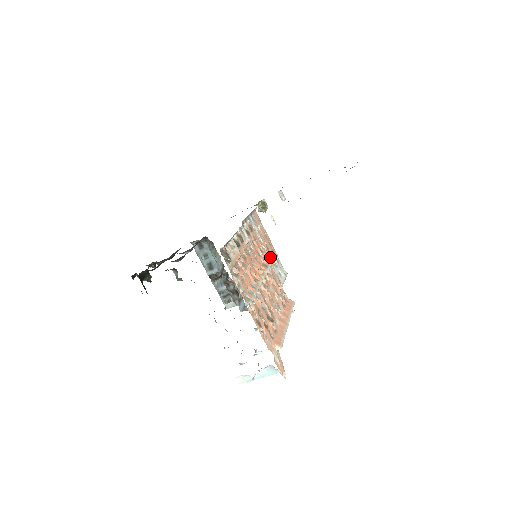
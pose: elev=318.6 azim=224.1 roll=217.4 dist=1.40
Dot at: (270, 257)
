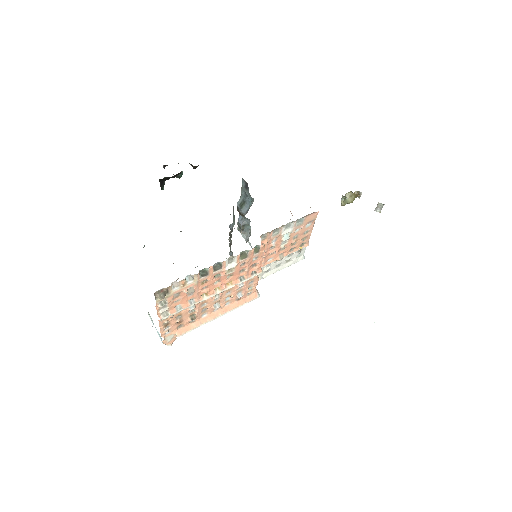
Dot at: (285, 252)
